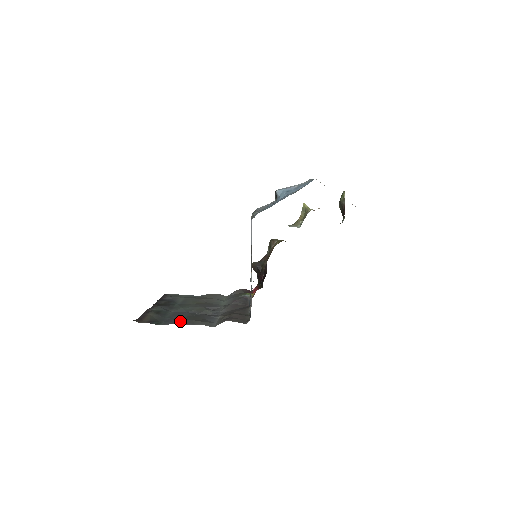
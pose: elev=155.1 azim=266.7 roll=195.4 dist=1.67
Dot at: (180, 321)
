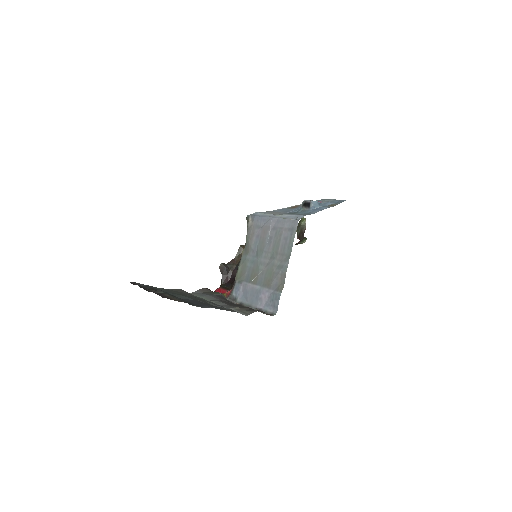
Dot at: (212, 306)
